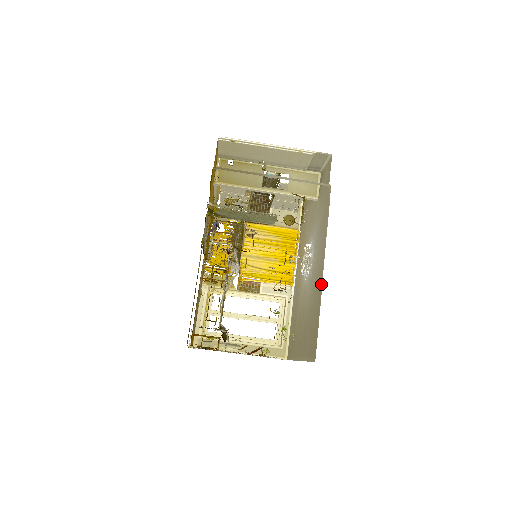
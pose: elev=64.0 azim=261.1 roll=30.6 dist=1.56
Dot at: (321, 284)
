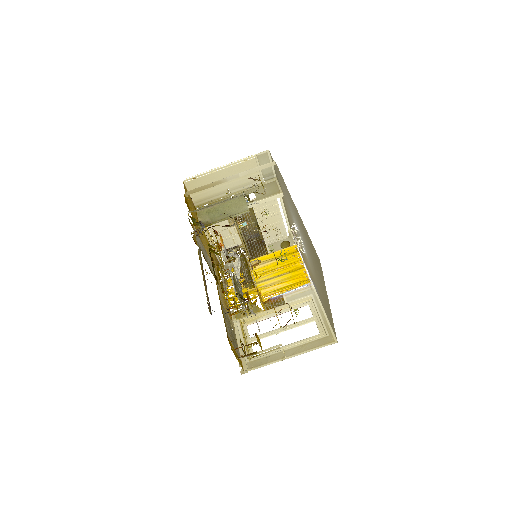
Dot at: (299, 215)
